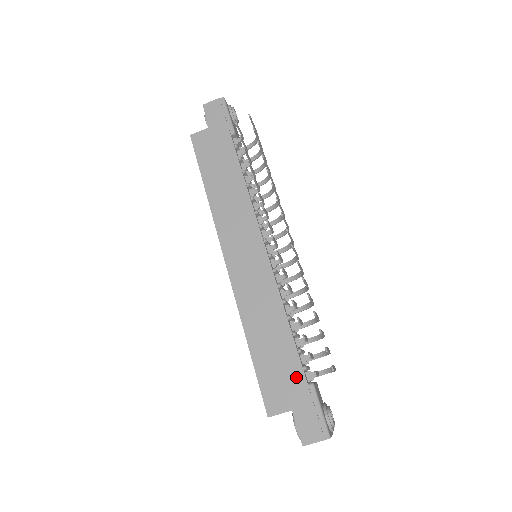
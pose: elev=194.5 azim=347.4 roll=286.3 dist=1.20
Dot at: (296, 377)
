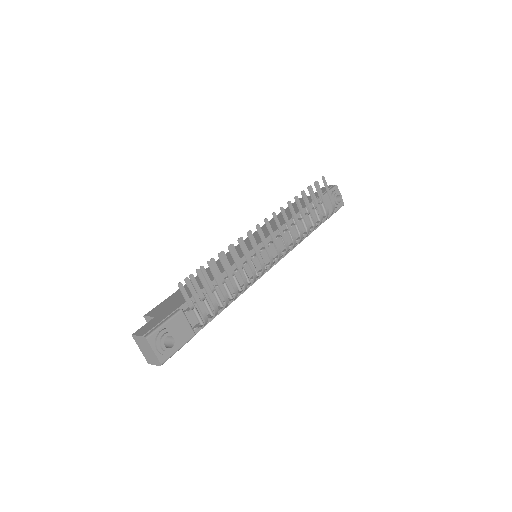
Dot at: (180, 302)
